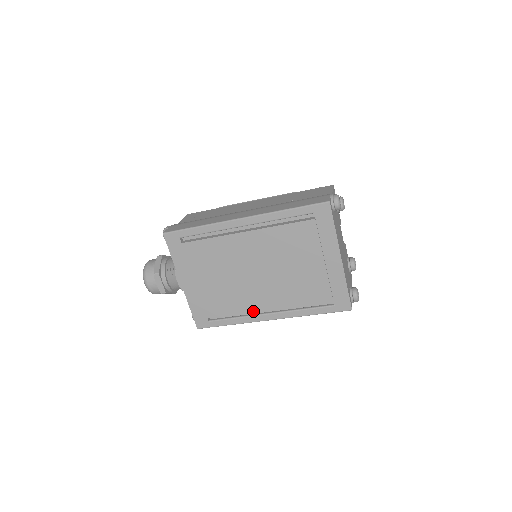
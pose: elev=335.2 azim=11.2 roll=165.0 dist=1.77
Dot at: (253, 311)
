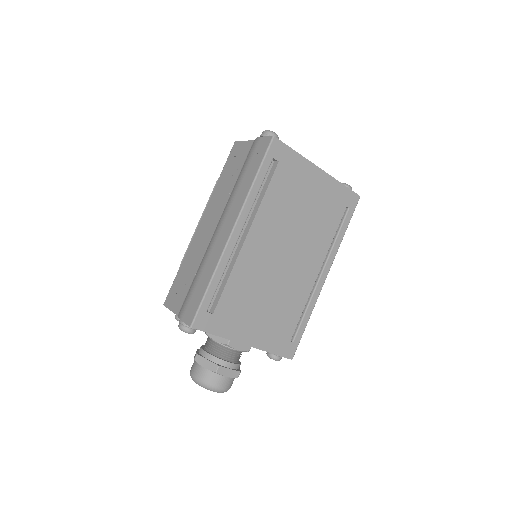
Dot at: (311, 288)
